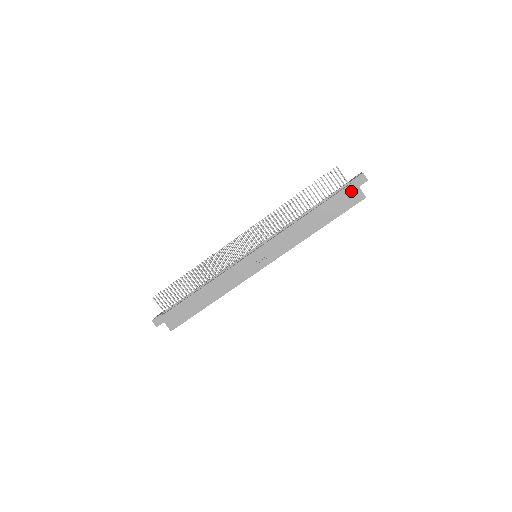
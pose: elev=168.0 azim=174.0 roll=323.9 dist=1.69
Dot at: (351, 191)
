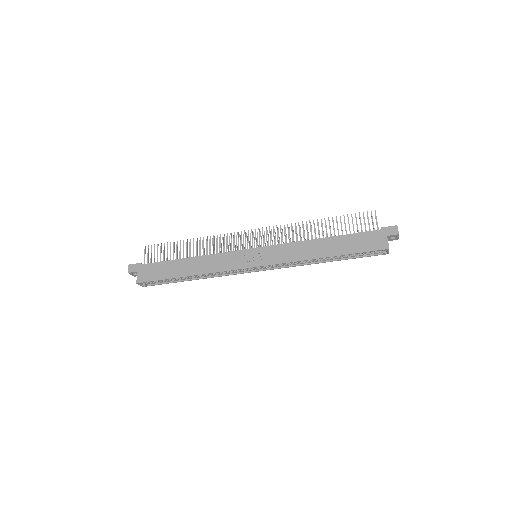
Dot at: (377, 236)
